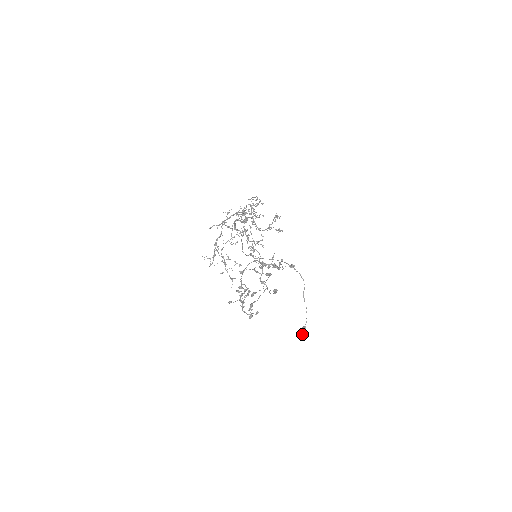
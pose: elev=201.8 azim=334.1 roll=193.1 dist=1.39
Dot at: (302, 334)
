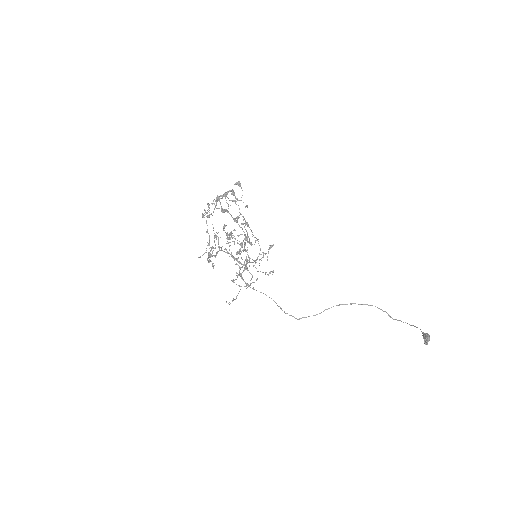
Dot at: (426, 338)
